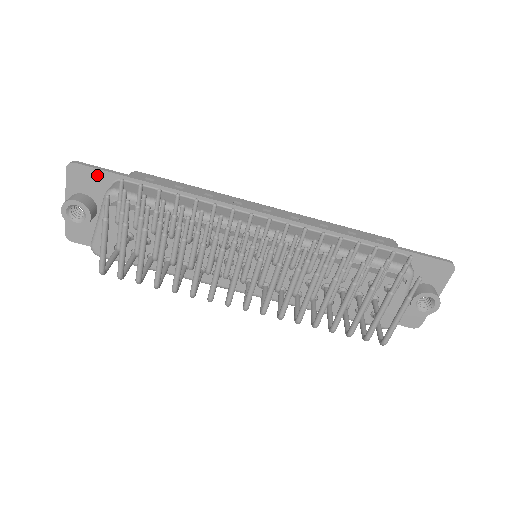
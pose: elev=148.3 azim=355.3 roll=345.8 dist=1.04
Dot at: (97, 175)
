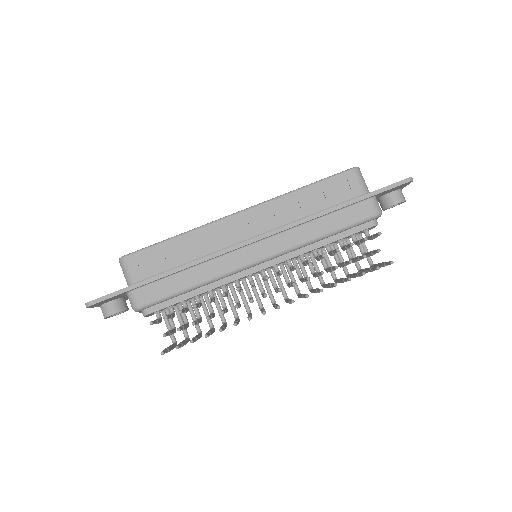
Dot at: (112, 298)
